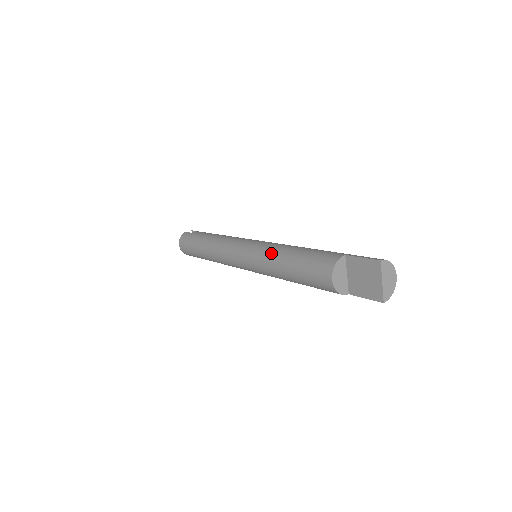
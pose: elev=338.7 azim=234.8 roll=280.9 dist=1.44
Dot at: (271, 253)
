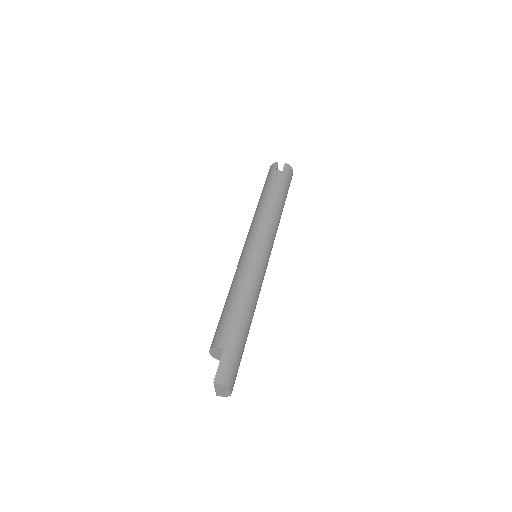
Dot at: (234, 280)
